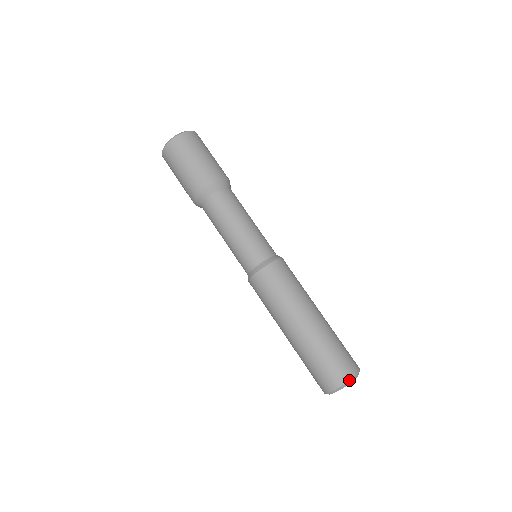
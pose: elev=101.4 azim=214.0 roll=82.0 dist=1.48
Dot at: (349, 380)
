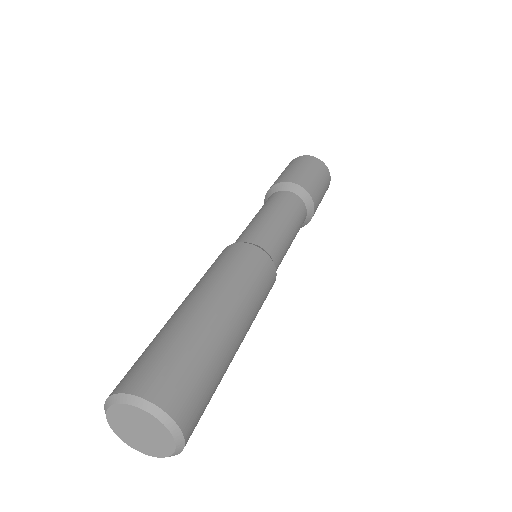
Dot at: (159, 406)
